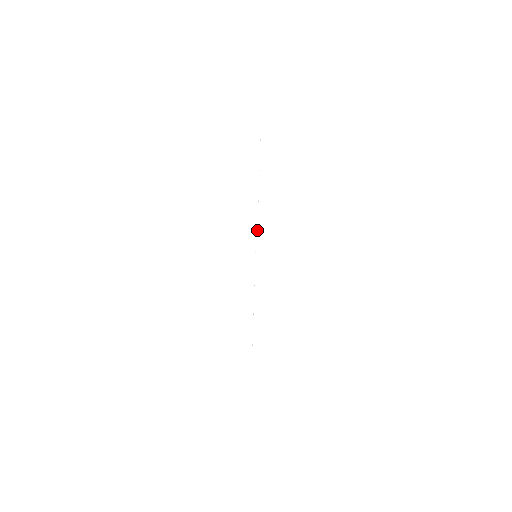
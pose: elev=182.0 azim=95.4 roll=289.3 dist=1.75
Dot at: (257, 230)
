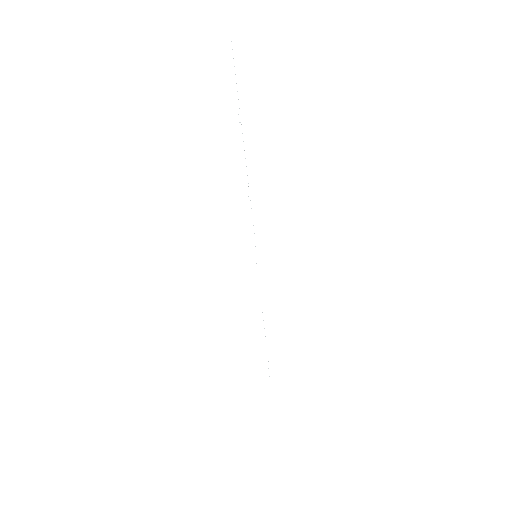
Dot at: occluded
